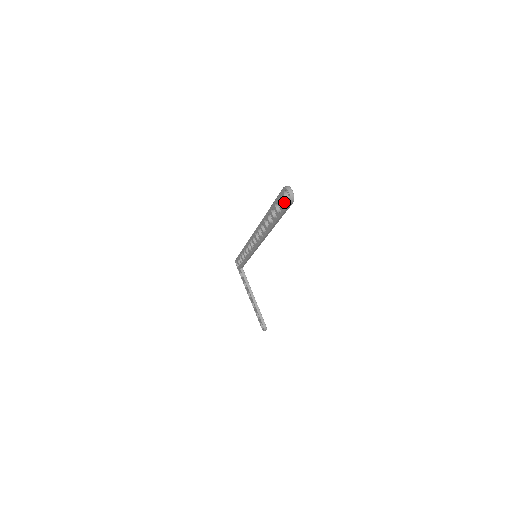
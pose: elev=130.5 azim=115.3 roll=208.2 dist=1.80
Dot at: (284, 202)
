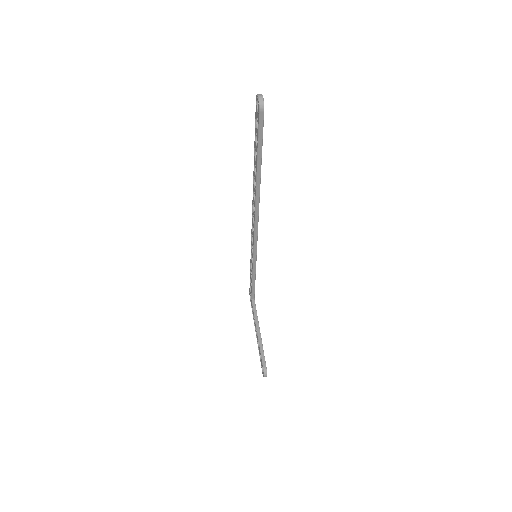
Dot at: (257, 119)
